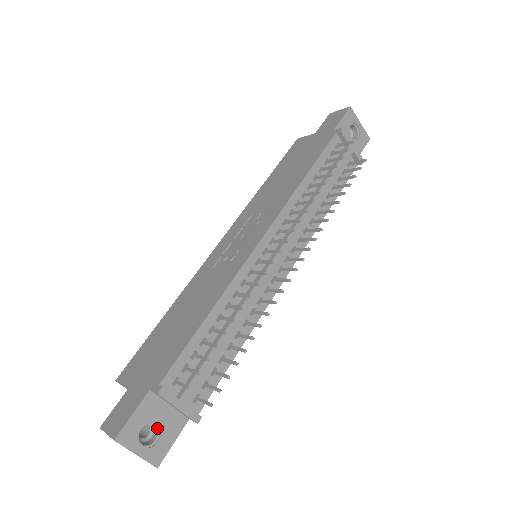
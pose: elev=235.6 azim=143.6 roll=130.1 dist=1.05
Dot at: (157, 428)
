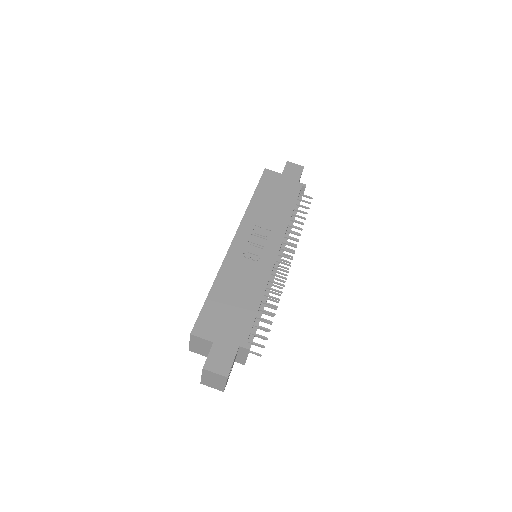
Dot at: occluded
